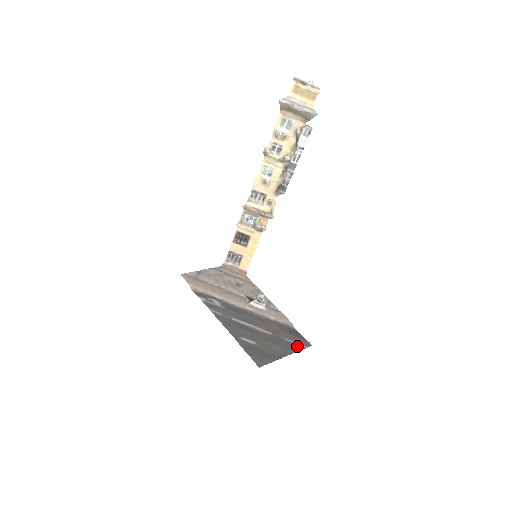
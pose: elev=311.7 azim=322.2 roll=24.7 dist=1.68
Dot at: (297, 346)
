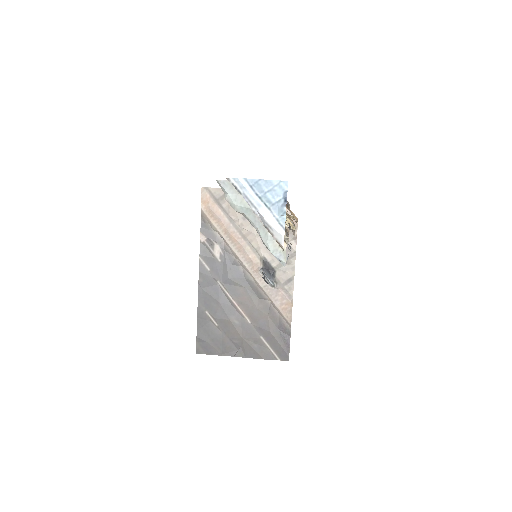
Dot at: (267, 353)
